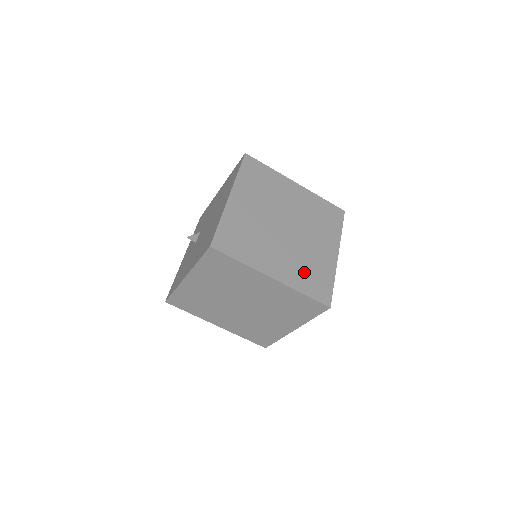
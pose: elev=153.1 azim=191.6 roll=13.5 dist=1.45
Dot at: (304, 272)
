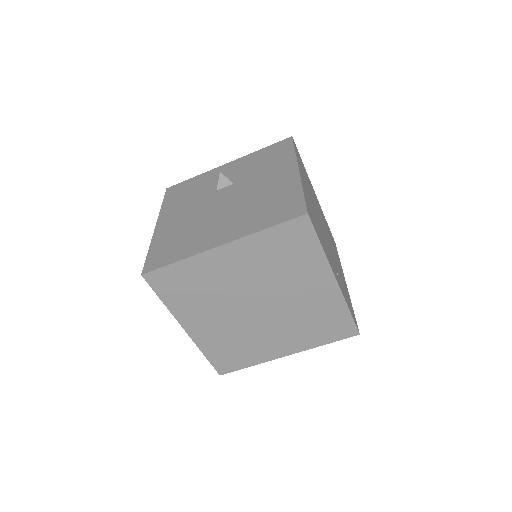
Dot at: (227, 344)
